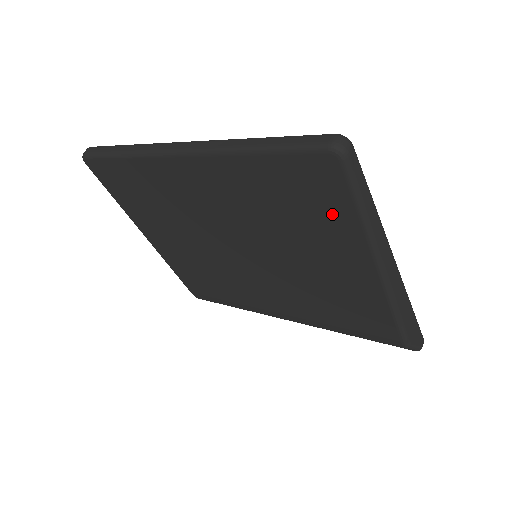
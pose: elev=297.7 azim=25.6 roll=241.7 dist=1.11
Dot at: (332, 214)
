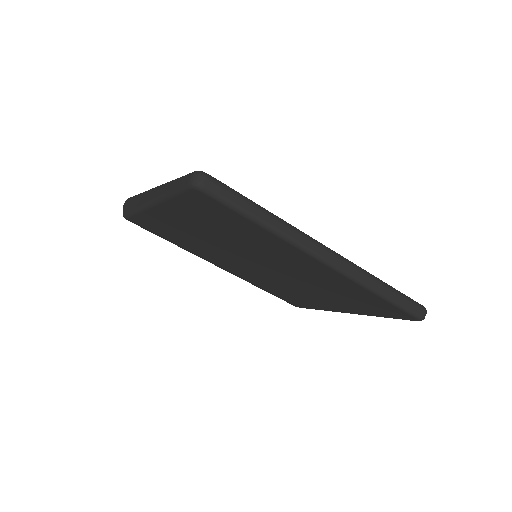
Dot at: (371, 310)
